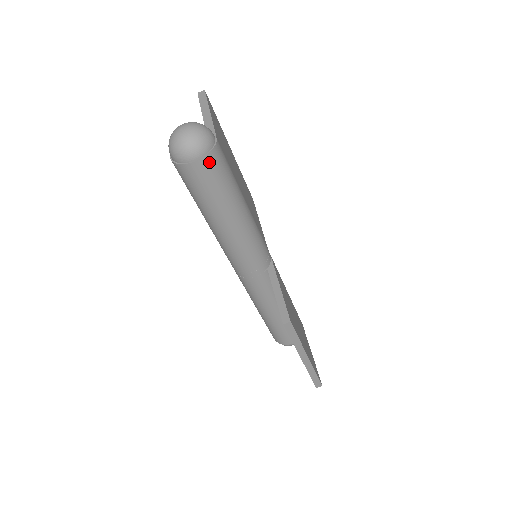
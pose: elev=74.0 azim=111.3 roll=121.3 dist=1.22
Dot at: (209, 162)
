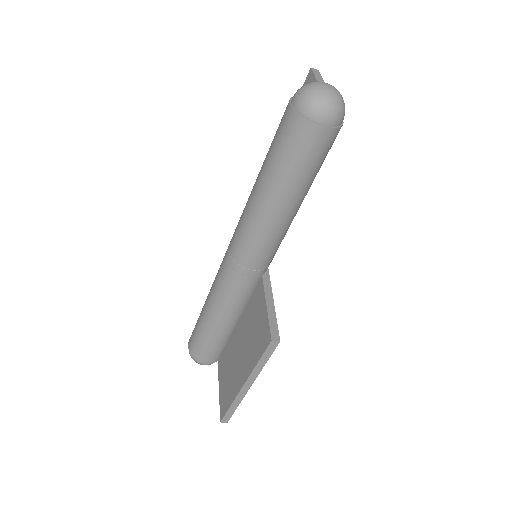
Dot at: (329, 136)
